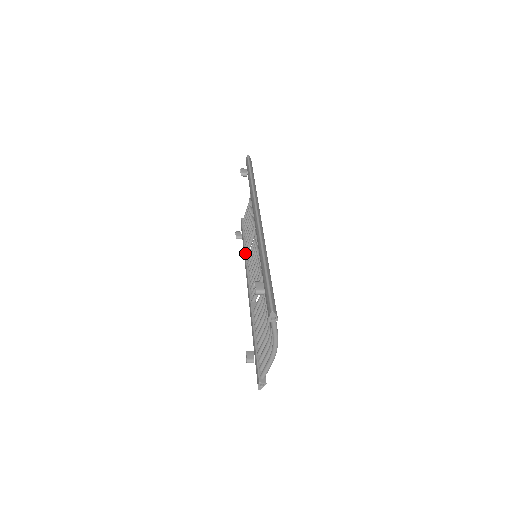
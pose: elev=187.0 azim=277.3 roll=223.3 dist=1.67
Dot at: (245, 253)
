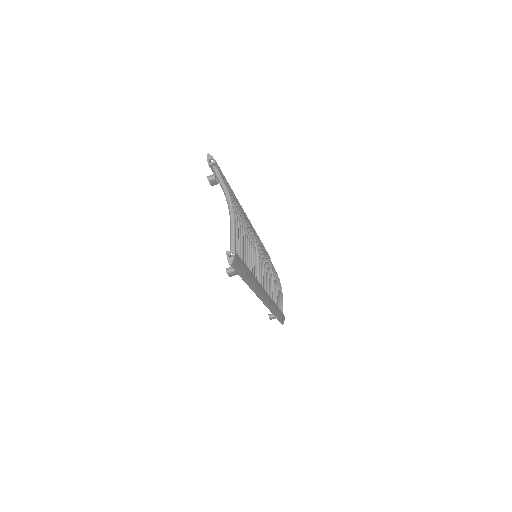
Dot at: occluded
